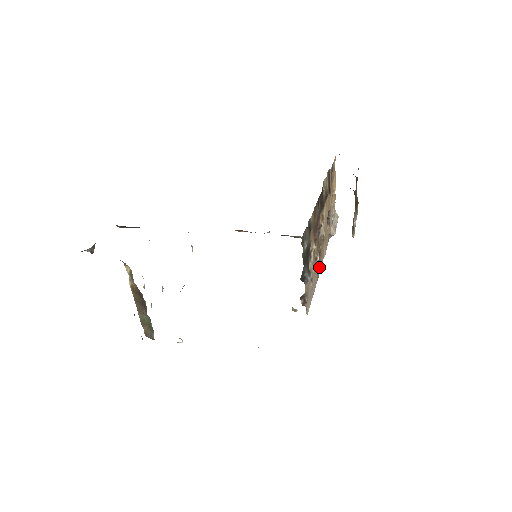
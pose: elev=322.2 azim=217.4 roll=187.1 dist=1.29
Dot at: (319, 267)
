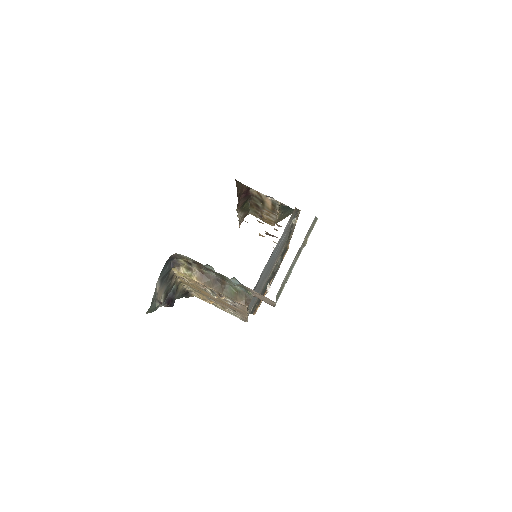
Dot at: occluded
